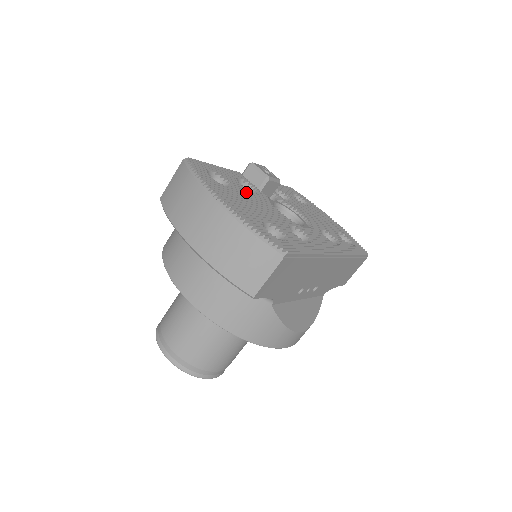
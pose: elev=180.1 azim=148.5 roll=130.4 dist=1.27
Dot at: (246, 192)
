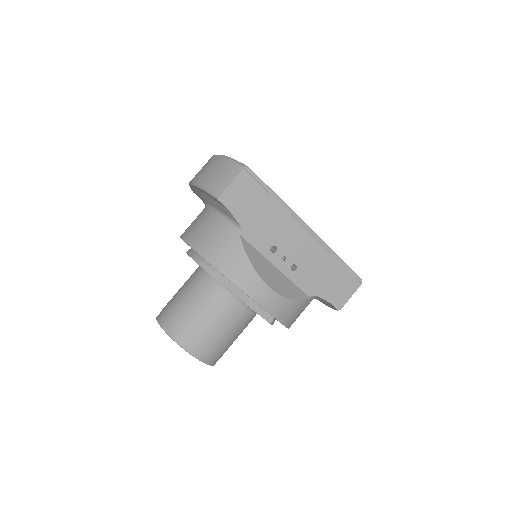
Dot at: occluded
